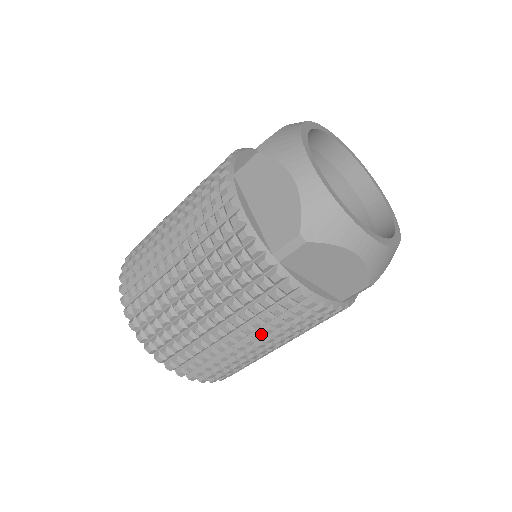
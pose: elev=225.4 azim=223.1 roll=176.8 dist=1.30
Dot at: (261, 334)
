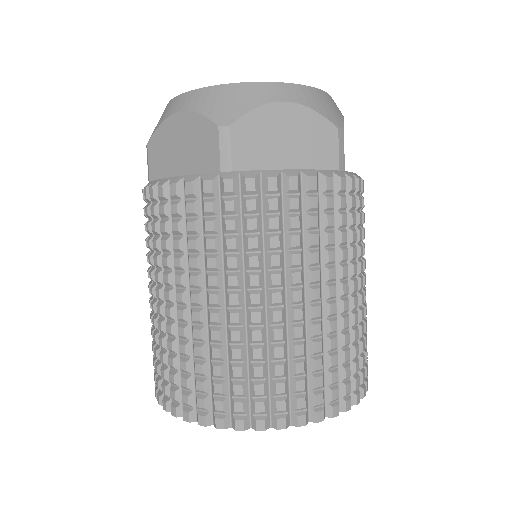
Dot at: (177, 274)
